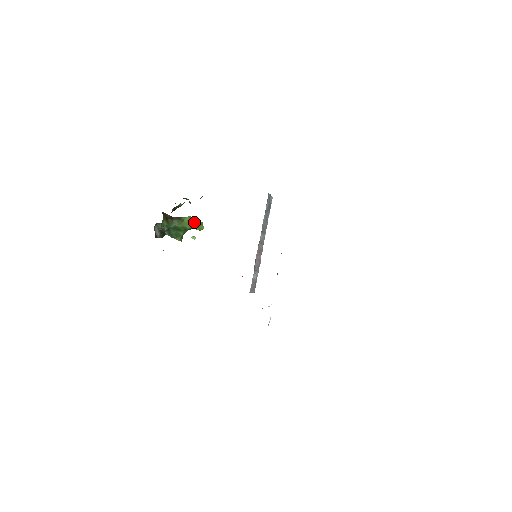
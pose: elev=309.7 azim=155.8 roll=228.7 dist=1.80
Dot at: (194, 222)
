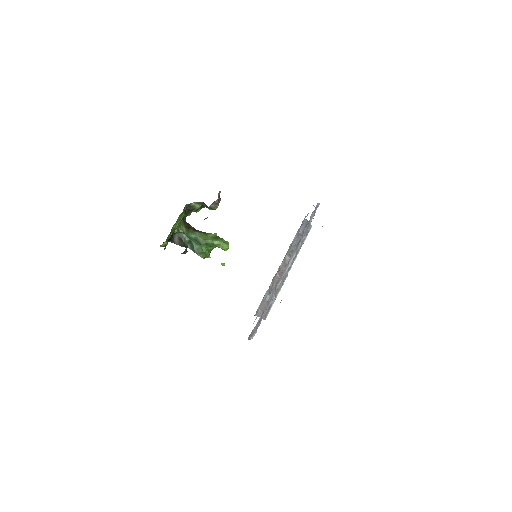
Dot at: (218, 239)
